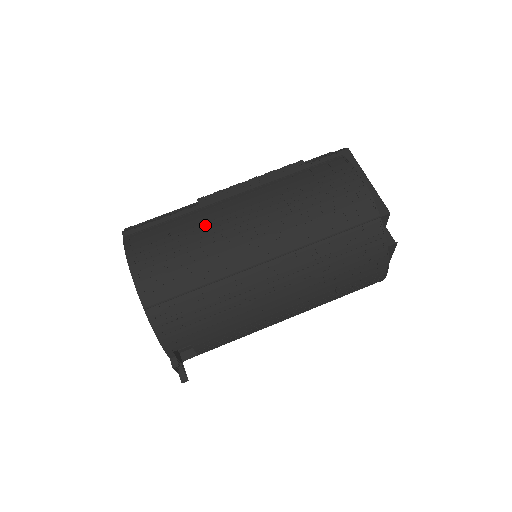
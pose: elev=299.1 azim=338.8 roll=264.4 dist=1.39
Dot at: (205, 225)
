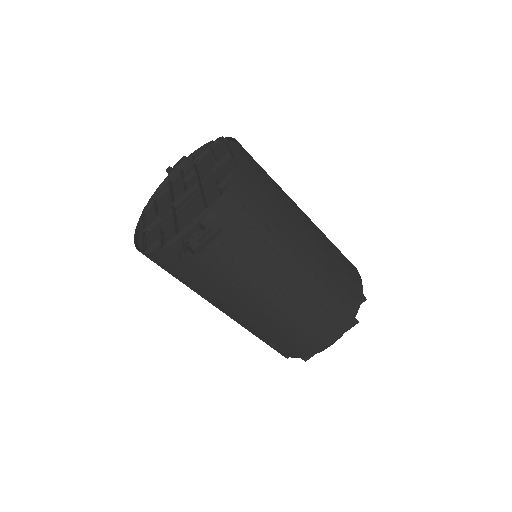
Dot at: occluded
